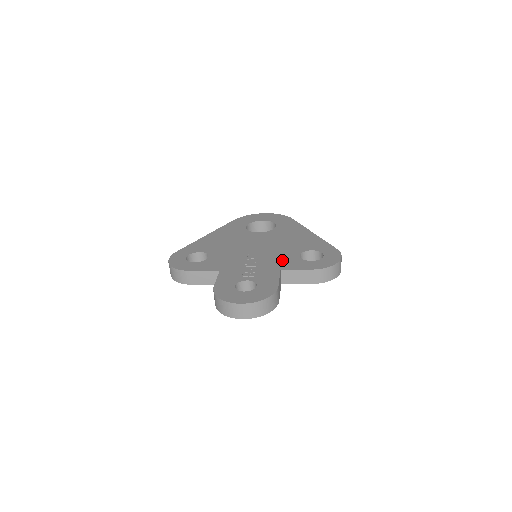
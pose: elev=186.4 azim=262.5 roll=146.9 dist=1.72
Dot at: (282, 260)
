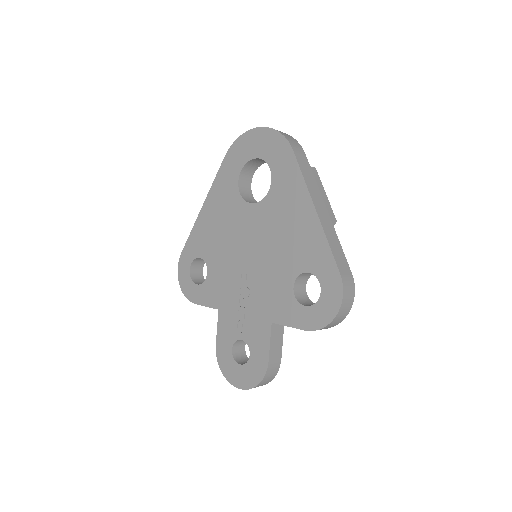
Dot at: (274, 297)
